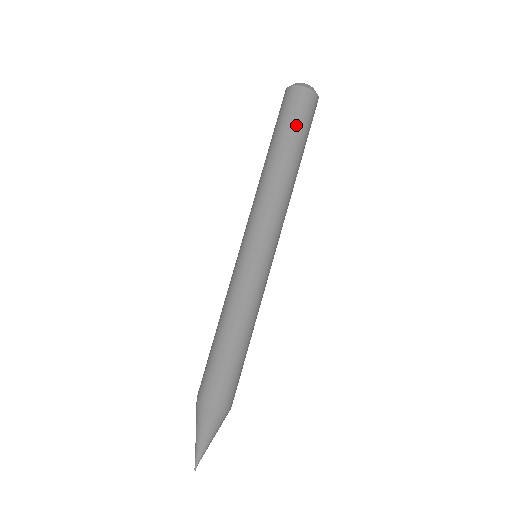
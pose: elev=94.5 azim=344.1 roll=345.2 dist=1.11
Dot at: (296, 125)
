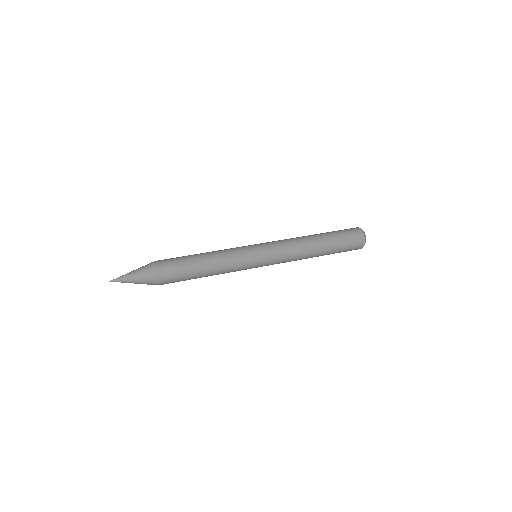
Dot at: (342, 242)
